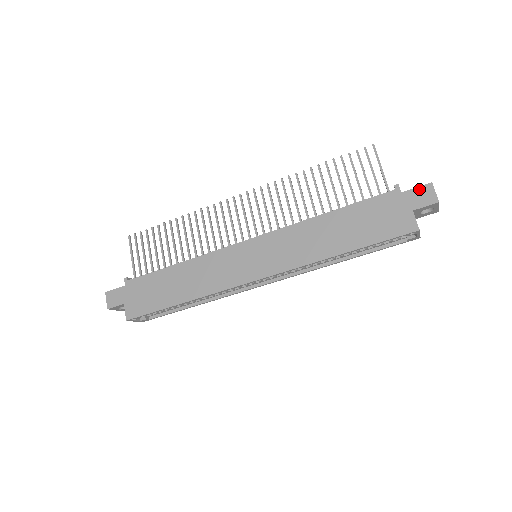
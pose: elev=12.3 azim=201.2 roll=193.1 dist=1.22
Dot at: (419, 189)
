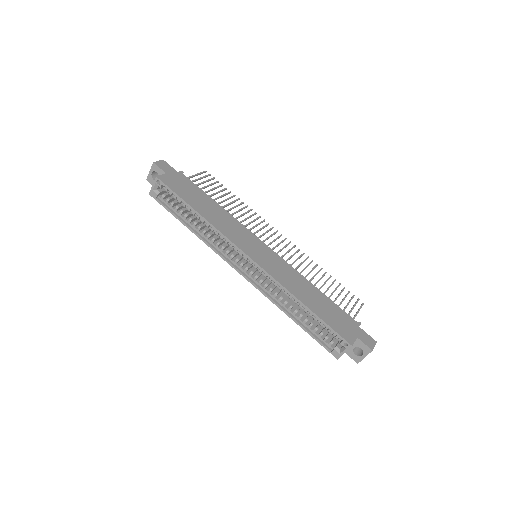
Dot at: (369, 336)
